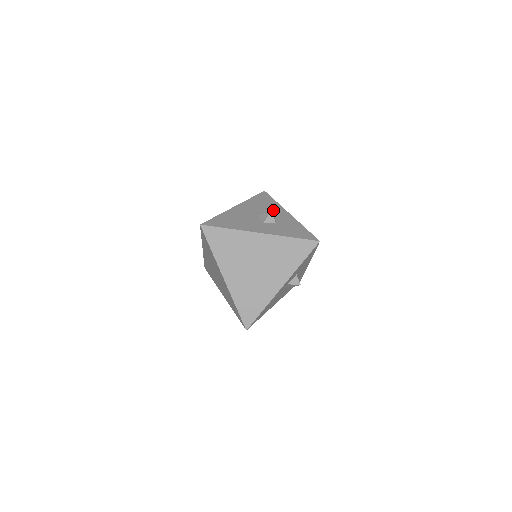
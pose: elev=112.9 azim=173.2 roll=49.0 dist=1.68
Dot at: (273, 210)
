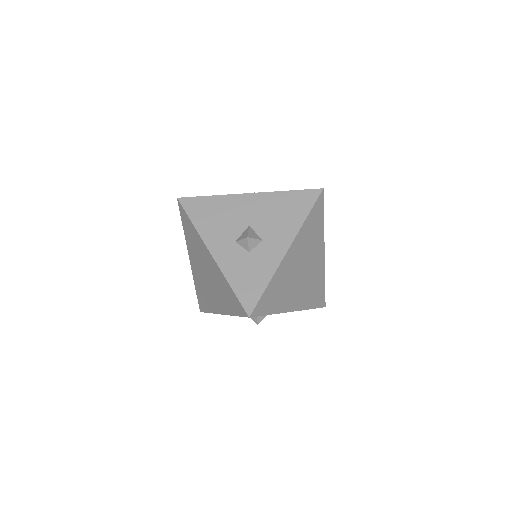
Dot at: (278, 229)
